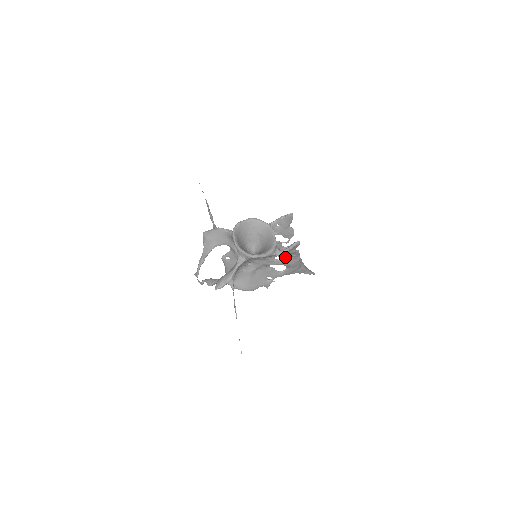
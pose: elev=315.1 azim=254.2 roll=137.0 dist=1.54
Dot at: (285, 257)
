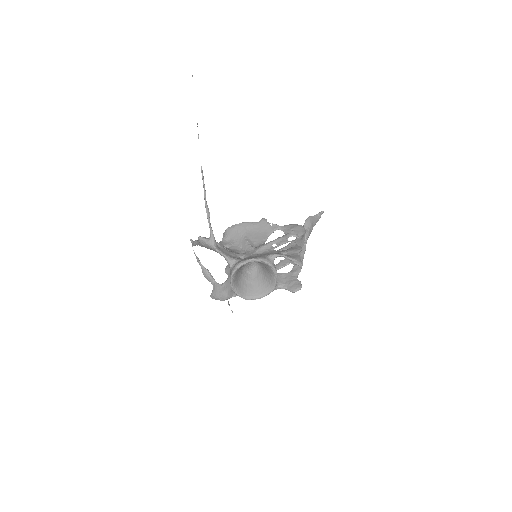
Dot at: occluded
